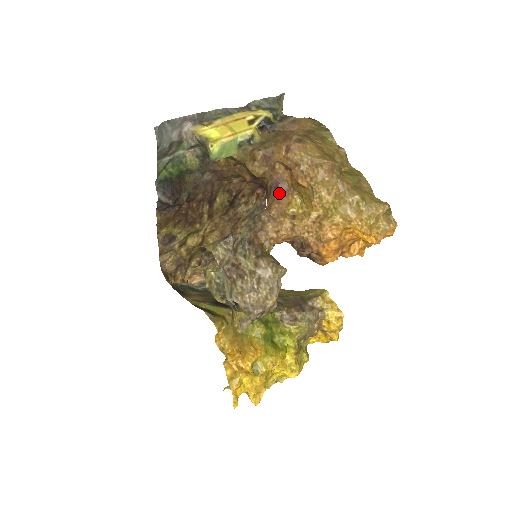
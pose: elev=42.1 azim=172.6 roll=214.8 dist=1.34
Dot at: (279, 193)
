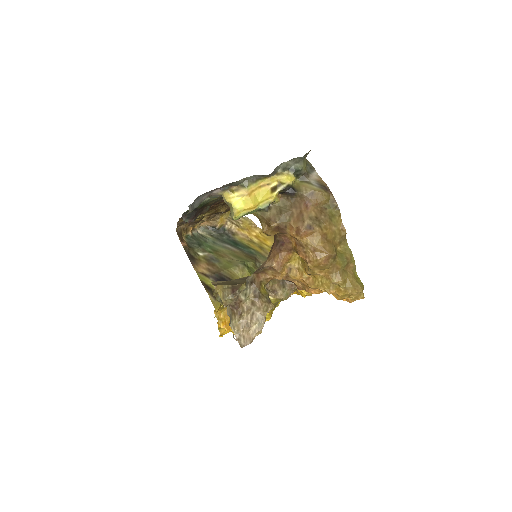
Dot at: (283, 250)
